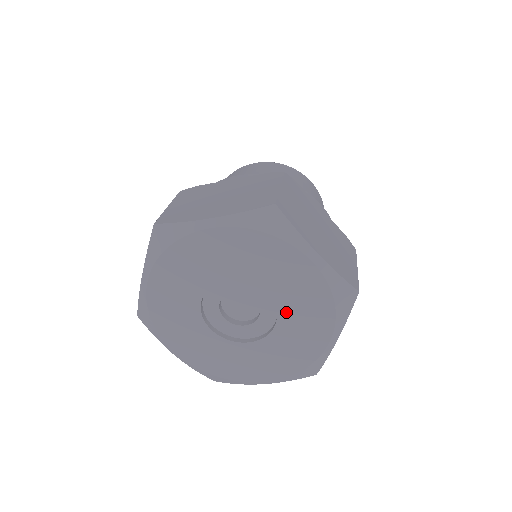
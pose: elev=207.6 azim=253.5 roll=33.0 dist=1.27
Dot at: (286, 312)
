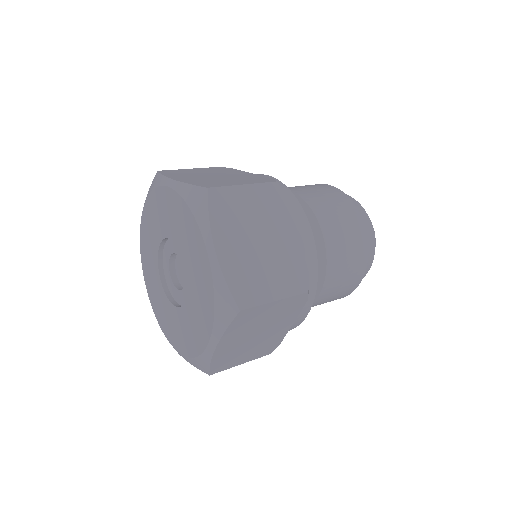
Dot at: (182, 246)
